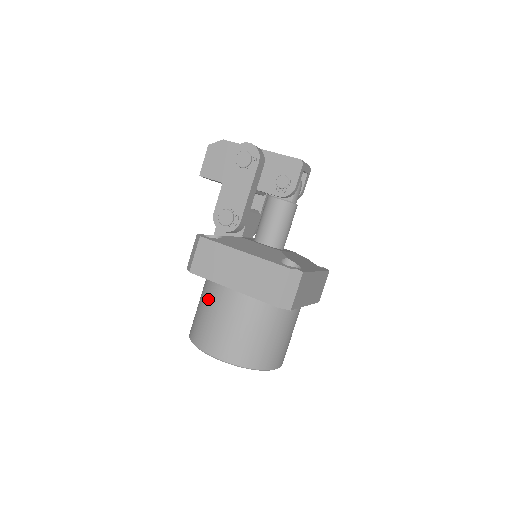
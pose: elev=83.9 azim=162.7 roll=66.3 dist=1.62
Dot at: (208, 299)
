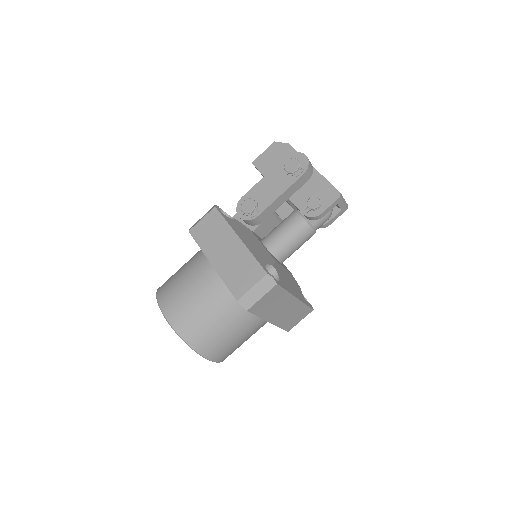
Dot at: (190, 264)
